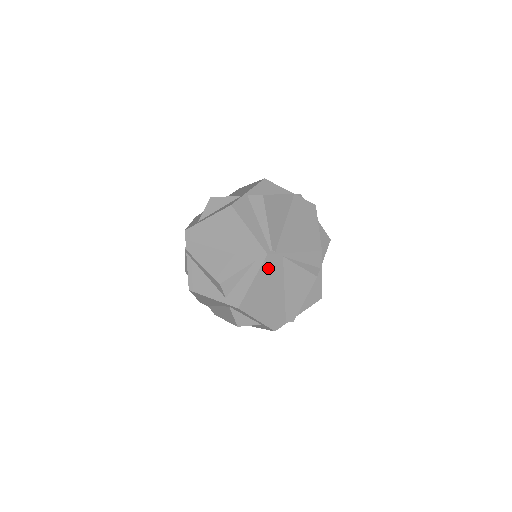
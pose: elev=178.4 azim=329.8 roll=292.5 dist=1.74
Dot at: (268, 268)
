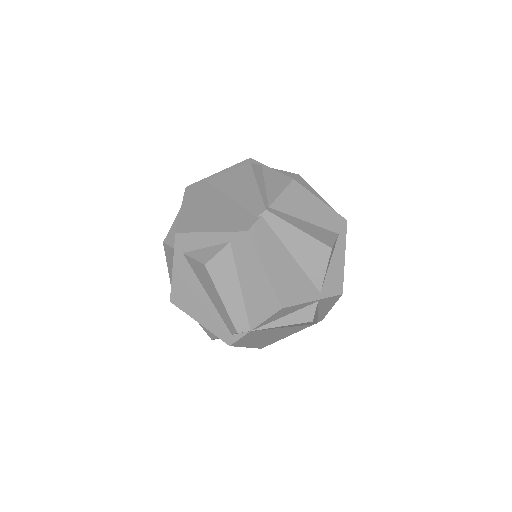
Dot at: (193, 194)
